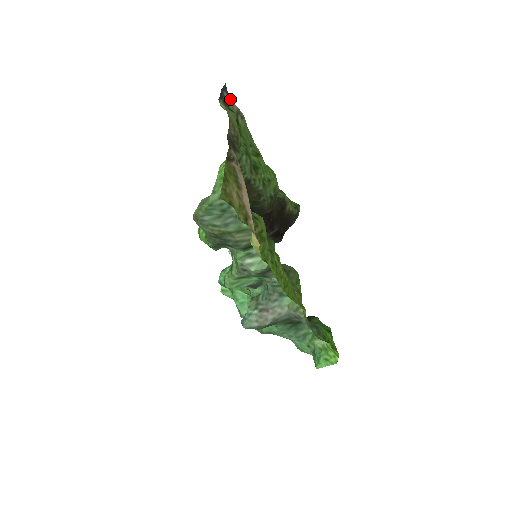
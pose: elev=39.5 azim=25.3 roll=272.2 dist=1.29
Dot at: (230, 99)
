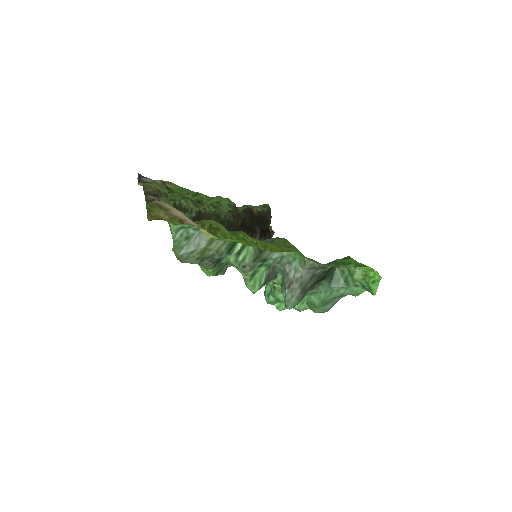
Dot at: (149, 179)
